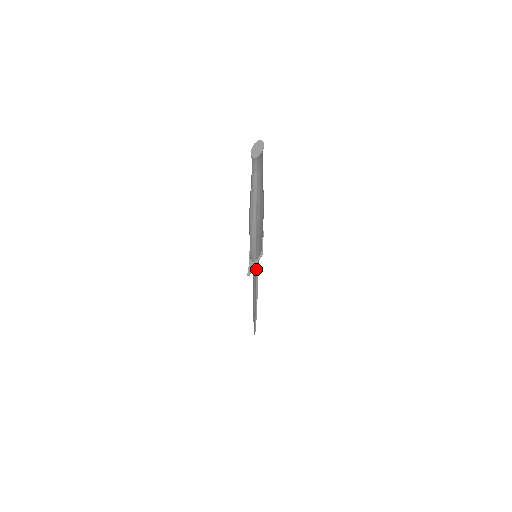
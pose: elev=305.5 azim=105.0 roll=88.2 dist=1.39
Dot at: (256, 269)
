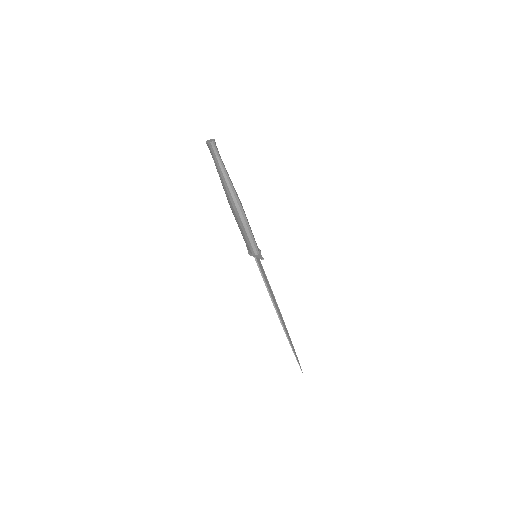
Dot at: occluded
